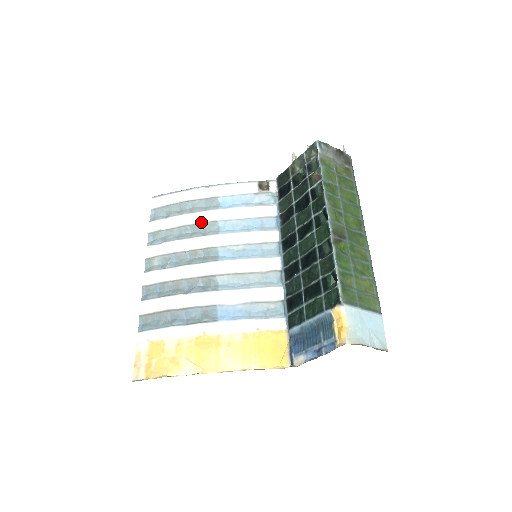
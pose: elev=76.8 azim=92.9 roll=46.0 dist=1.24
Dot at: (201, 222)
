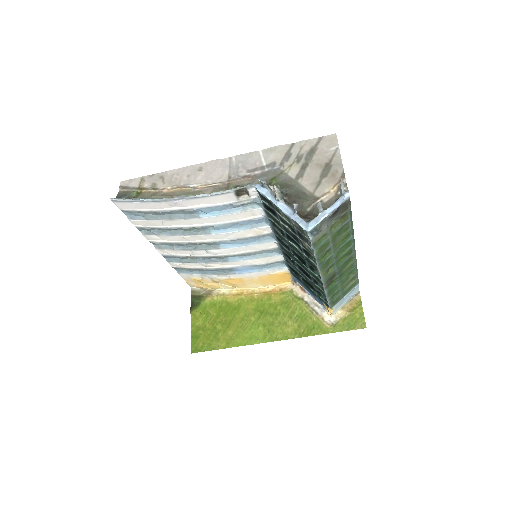
Dot at: (188, 227)
